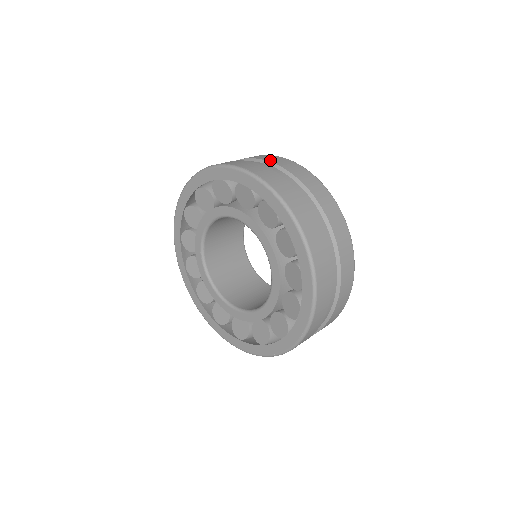
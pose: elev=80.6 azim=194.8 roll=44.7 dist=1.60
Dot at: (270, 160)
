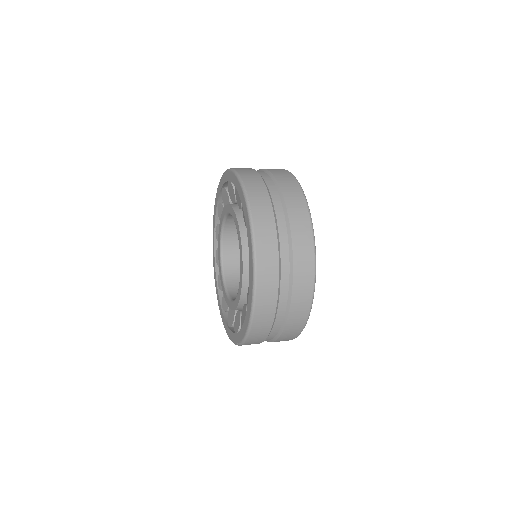
Dot at: (284, 190)
